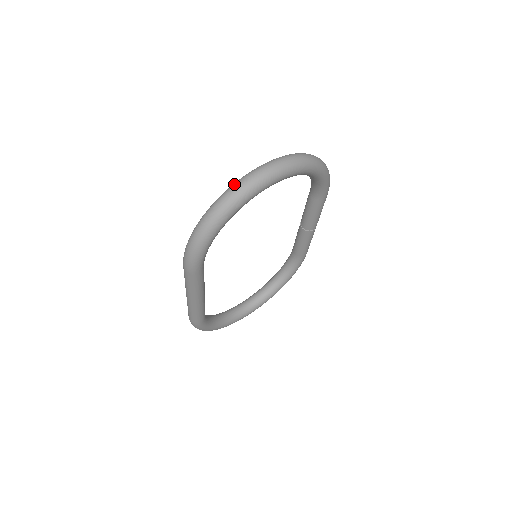
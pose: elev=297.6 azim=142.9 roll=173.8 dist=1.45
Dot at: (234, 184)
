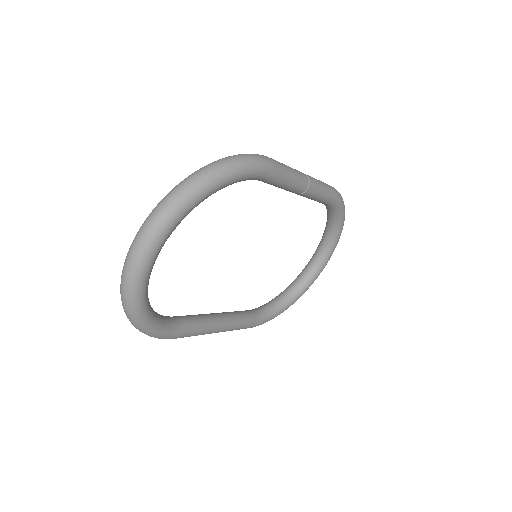
Dot at: occluded
